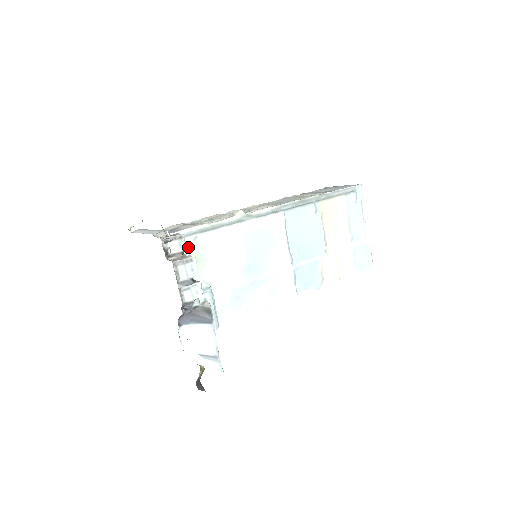
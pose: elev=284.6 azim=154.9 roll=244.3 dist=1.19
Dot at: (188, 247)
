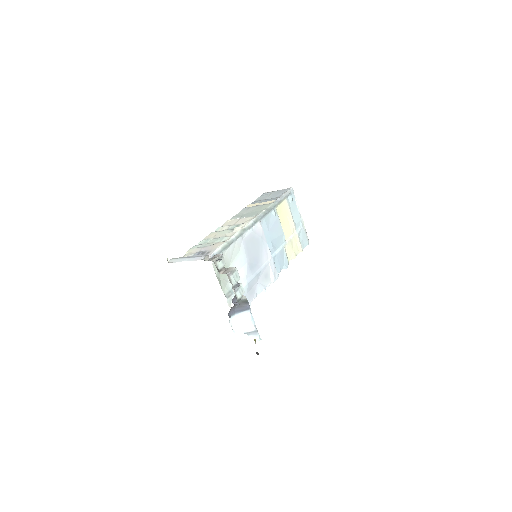
Dot at: occluded
